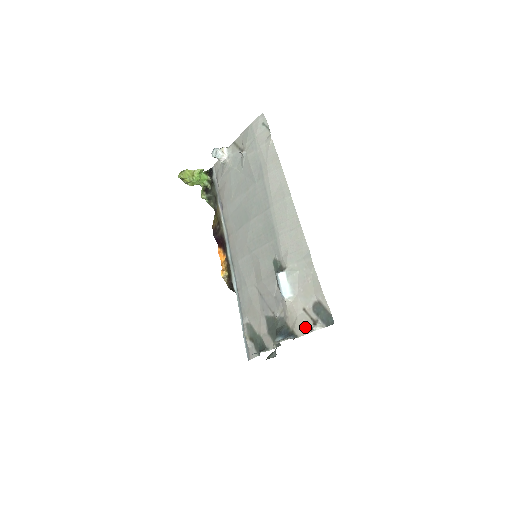
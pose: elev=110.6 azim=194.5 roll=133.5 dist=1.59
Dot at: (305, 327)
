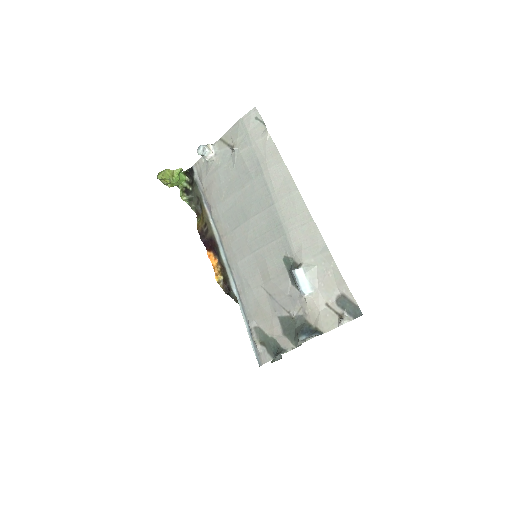
Dot at: (330, 322)
